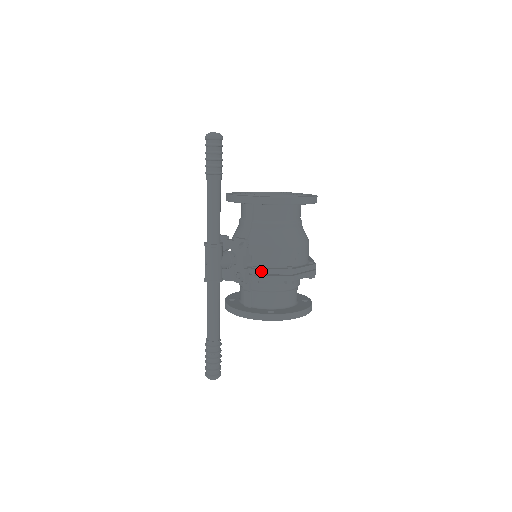
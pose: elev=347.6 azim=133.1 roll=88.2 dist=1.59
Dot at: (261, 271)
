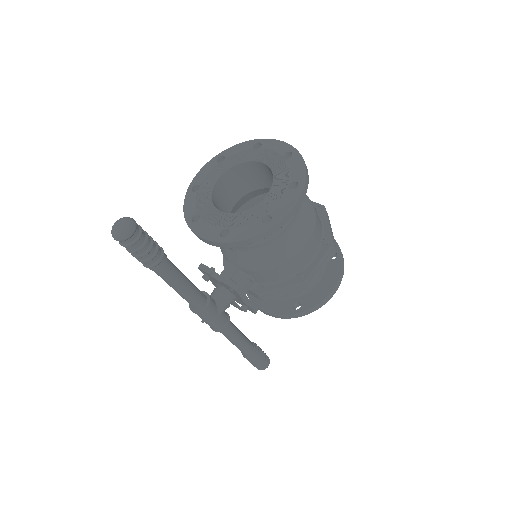
Dot at: (268, 293)
